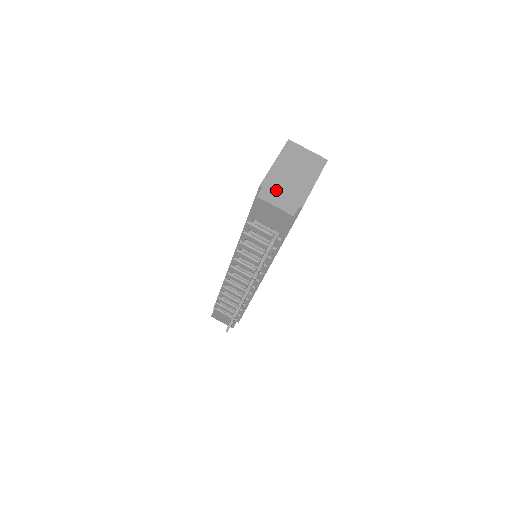
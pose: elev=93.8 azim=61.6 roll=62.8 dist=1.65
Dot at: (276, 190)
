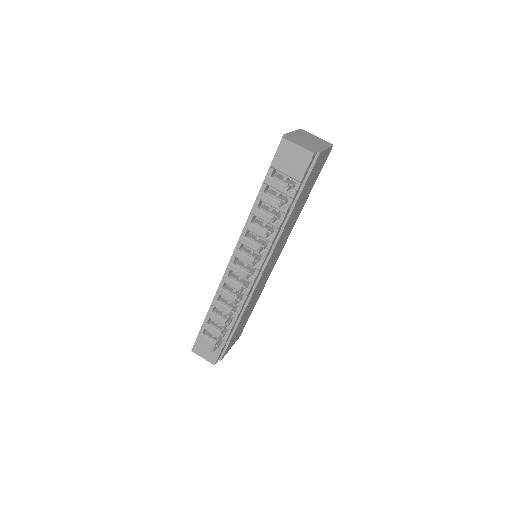
Dot at: (297, 140)
